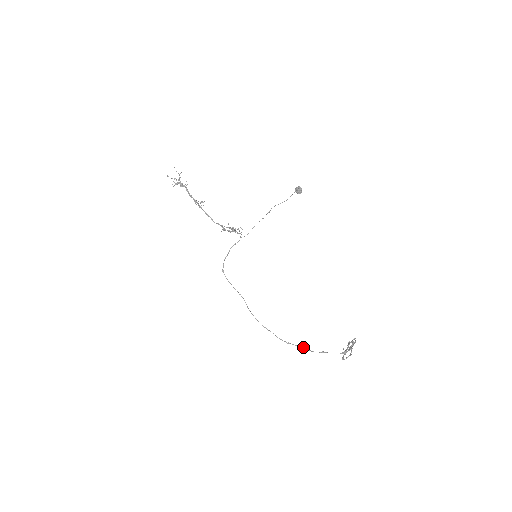
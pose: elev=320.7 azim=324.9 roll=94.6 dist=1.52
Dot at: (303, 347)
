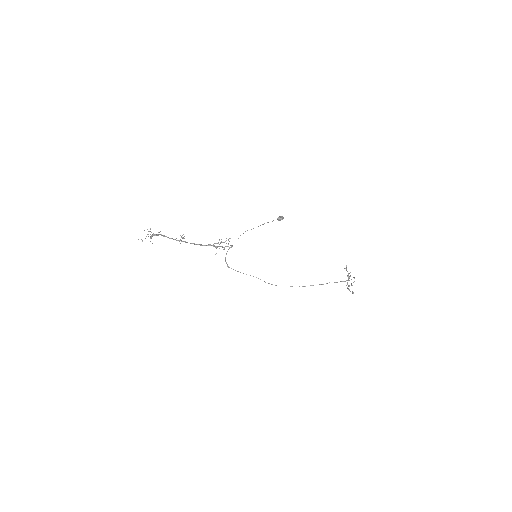
Dot at: occluded
